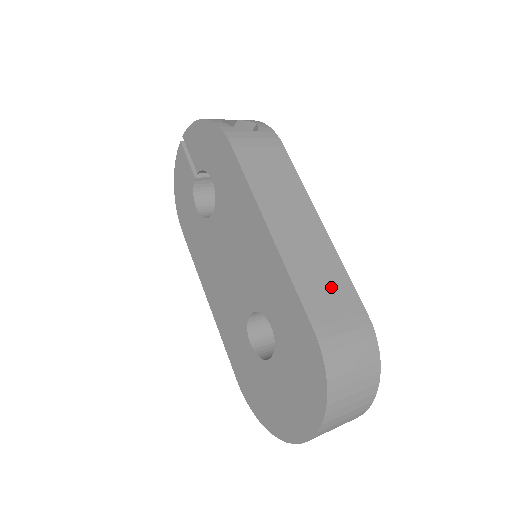
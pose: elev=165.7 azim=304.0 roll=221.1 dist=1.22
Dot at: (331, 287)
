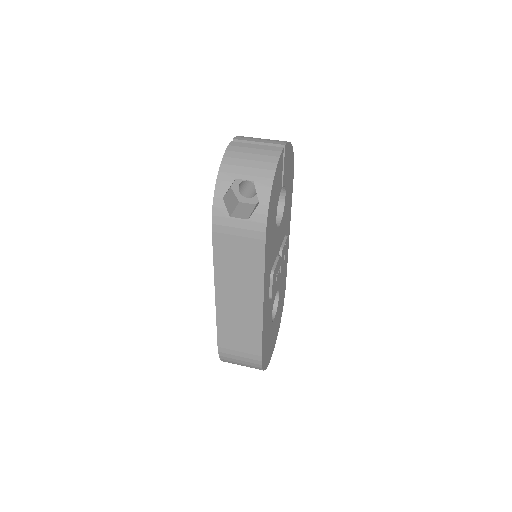
Dot at: (243, 337)
